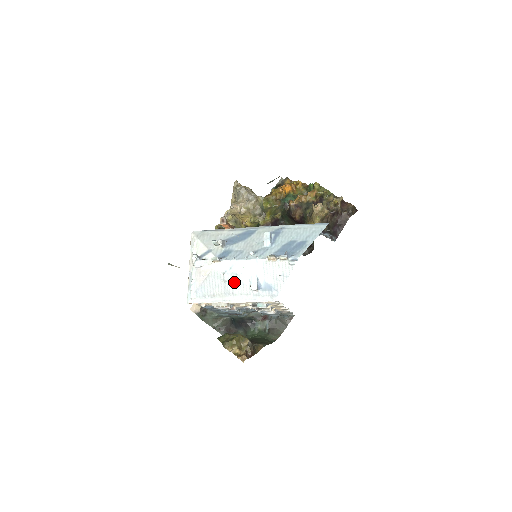
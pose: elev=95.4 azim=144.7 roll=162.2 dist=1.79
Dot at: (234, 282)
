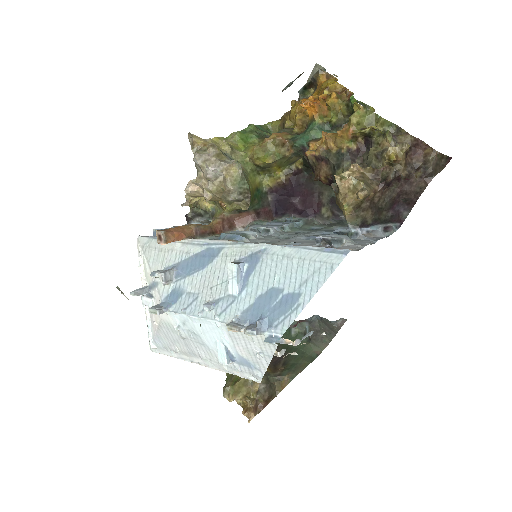
Dot at: (195, 342)
